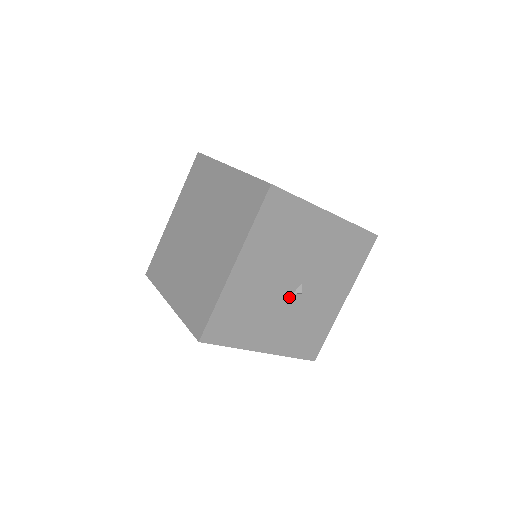
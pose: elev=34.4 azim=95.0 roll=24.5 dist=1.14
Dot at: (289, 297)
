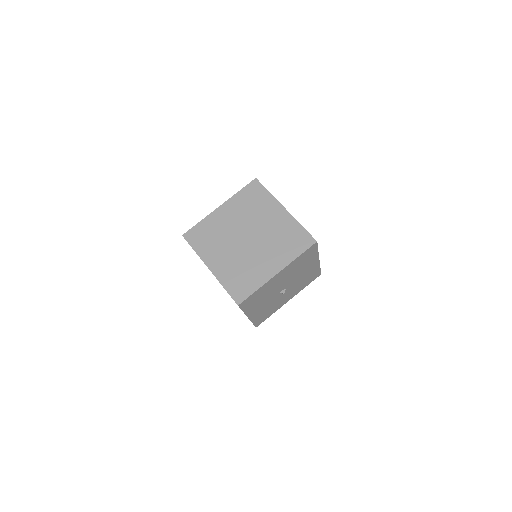
Dot at: (277, 293)
